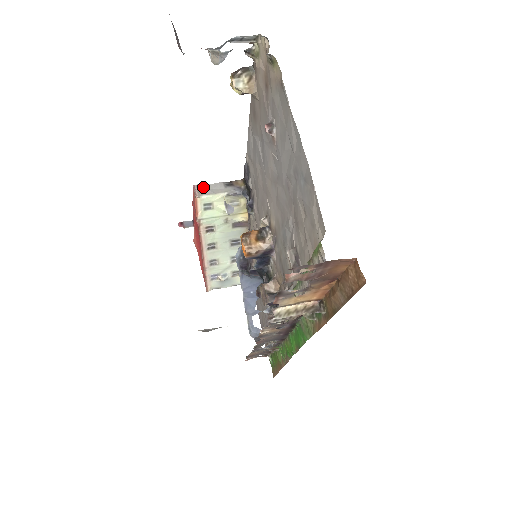
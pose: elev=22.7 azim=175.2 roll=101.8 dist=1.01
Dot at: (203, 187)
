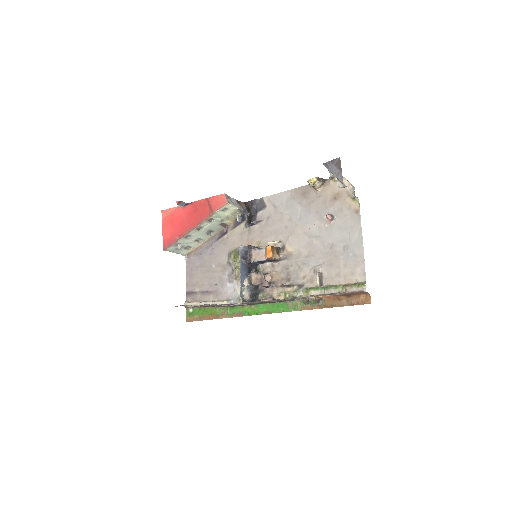
Dot at: (229, 198)
